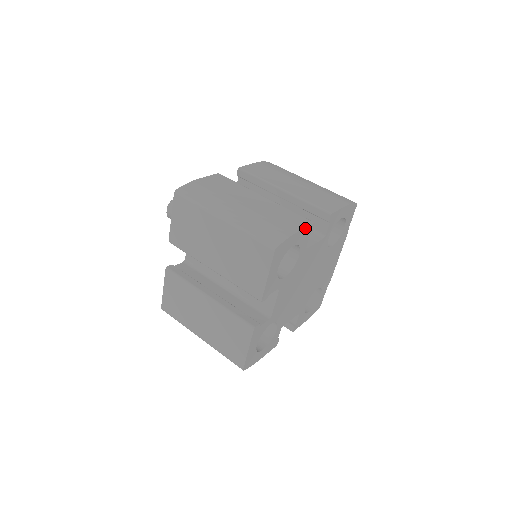
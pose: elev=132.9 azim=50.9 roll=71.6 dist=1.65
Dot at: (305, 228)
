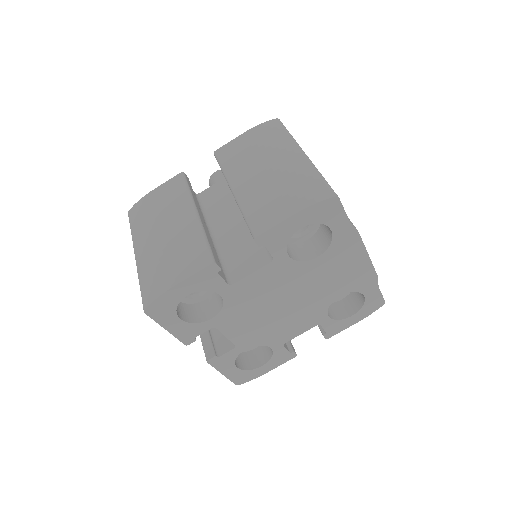
Dot at: (193, 275)
